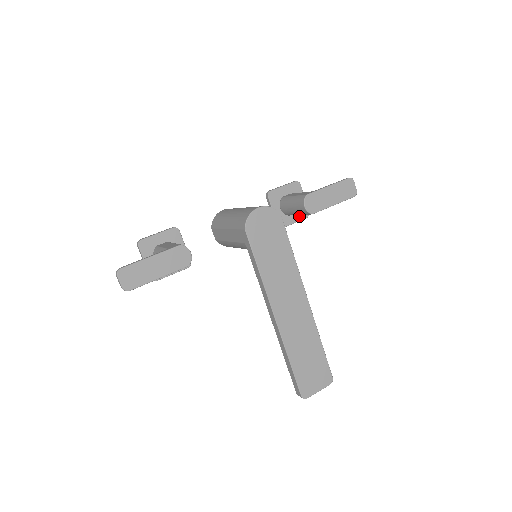
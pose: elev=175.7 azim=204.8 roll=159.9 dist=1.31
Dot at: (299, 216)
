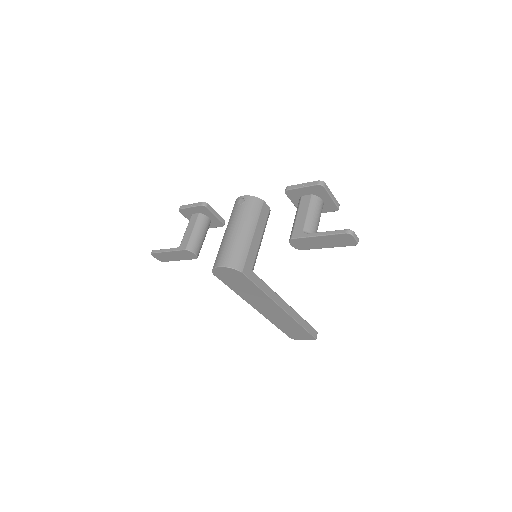
Dot at: (325, 209)
